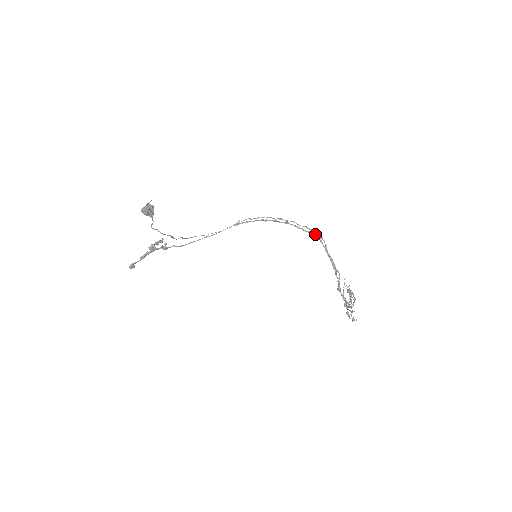
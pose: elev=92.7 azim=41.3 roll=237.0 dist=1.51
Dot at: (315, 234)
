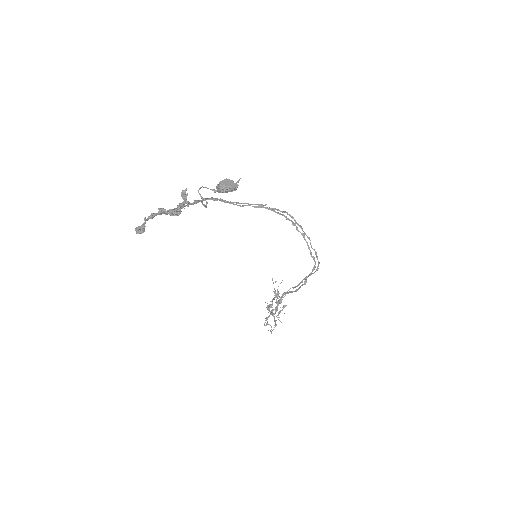
Dot at: occluded
